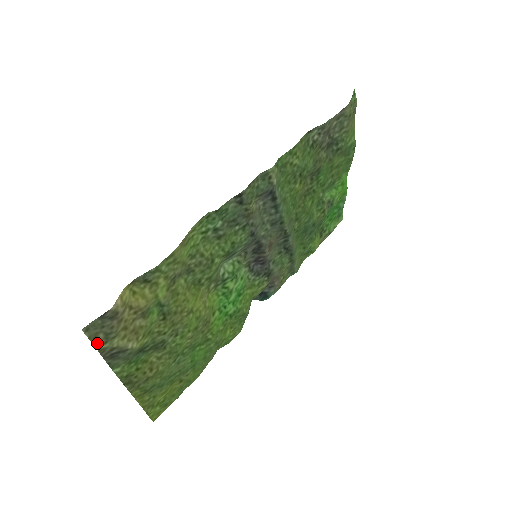
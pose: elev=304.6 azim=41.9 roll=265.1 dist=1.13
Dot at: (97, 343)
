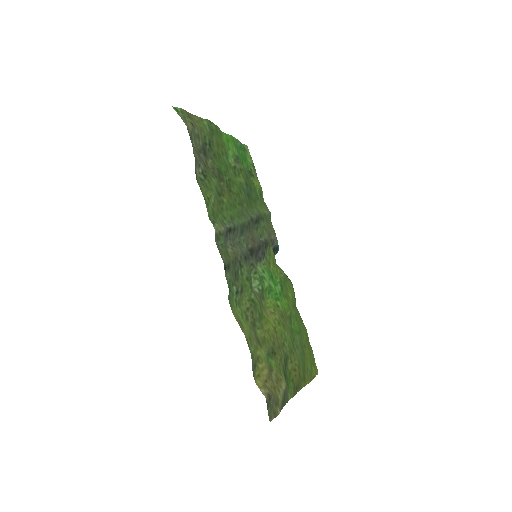
Dot at: (278, 412)
